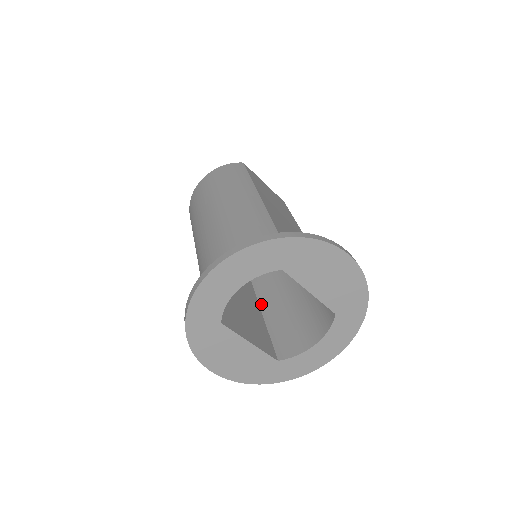
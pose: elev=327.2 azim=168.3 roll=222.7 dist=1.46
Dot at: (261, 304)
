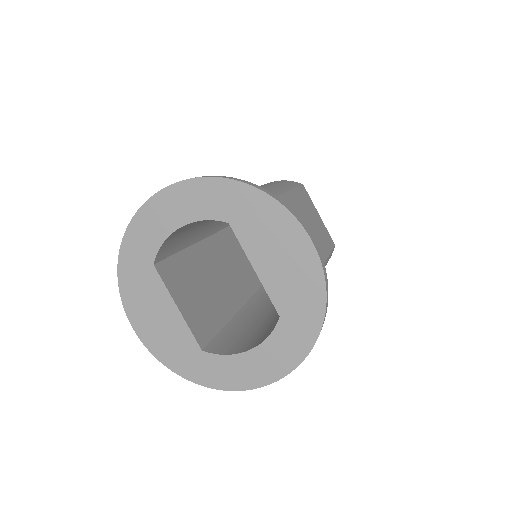
Dot at: (241, 311)
